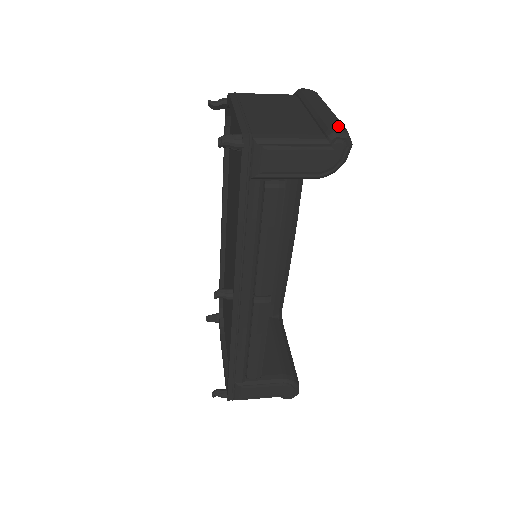
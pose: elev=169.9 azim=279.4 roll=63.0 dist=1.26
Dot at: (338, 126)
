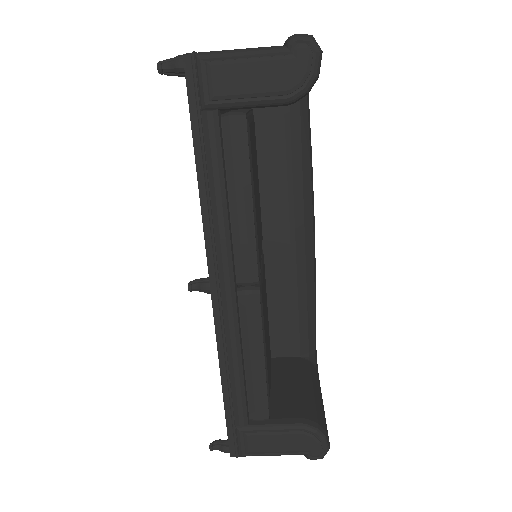
Dot at: (302, 34)
